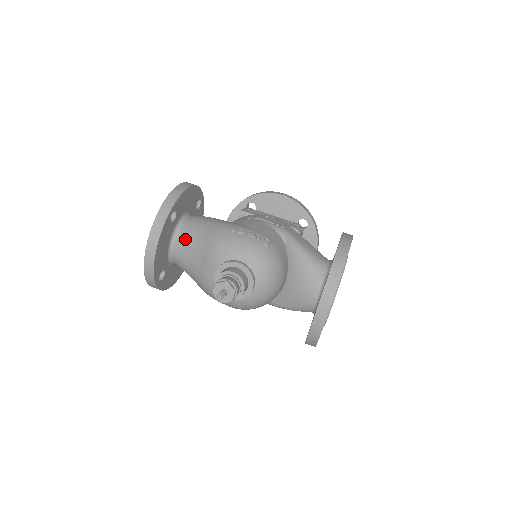
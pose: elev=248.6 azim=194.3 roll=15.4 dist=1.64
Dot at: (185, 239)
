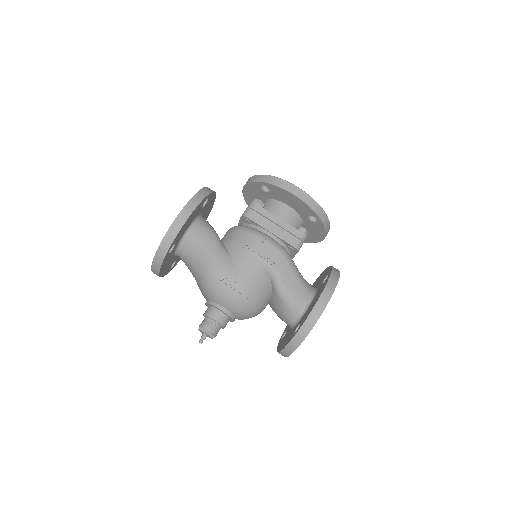
Dot at: (185, 258)
